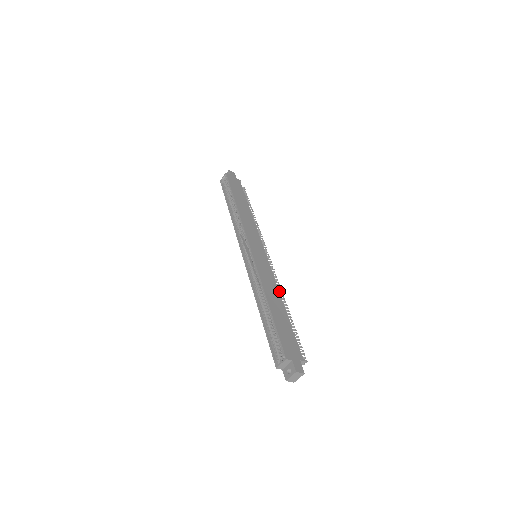
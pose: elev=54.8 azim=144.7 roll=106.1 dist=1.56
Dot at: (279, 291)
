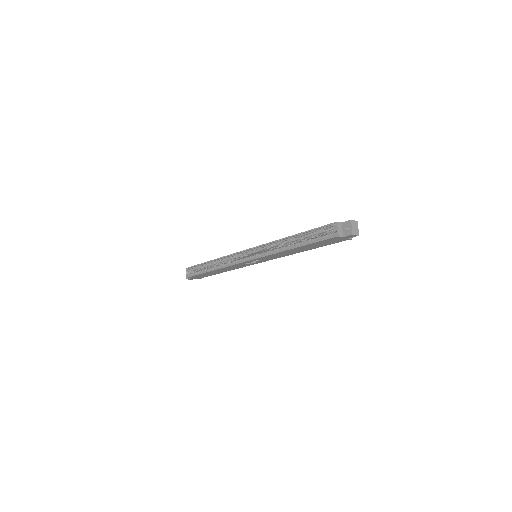
Dot at: occluded
